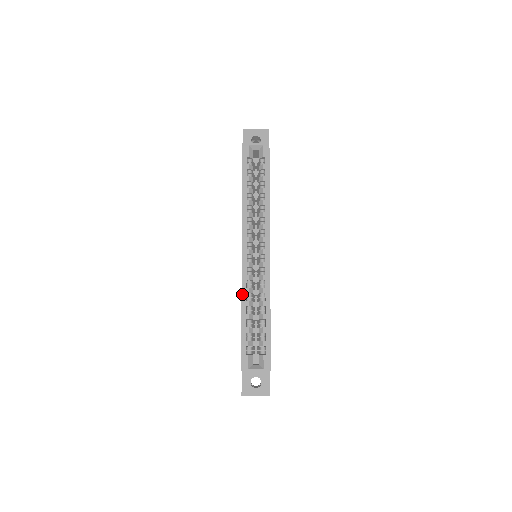
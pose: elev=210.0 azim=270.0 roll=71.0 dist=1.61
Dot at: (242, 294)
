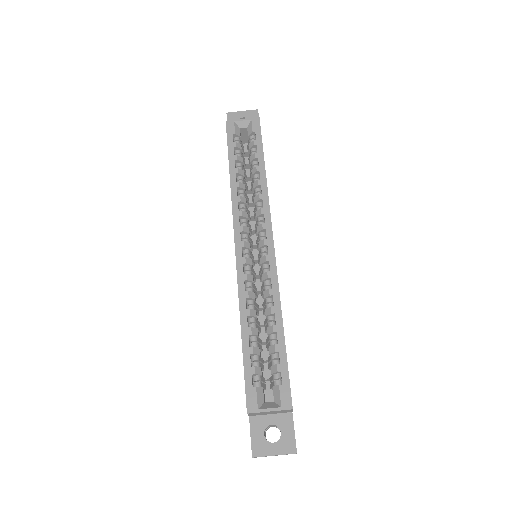
Dot at: (239, 300)
